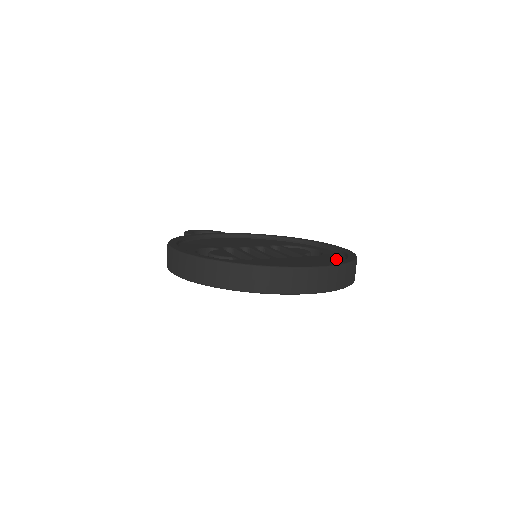
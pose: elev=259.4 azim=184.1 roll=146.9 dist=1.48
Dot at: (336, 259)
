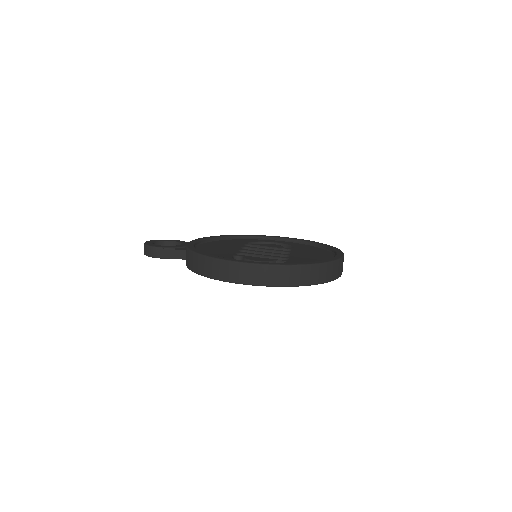
Dot at: (310, 247)
